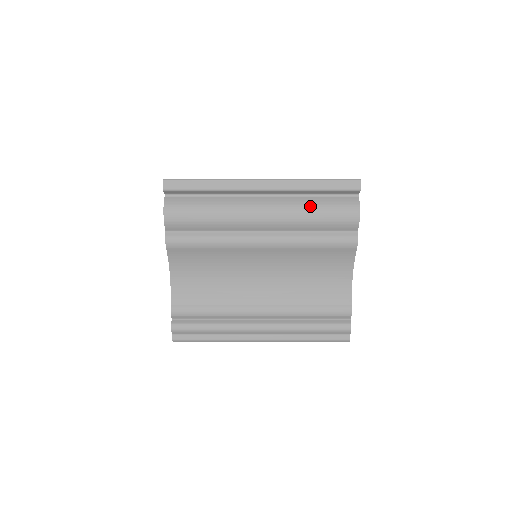
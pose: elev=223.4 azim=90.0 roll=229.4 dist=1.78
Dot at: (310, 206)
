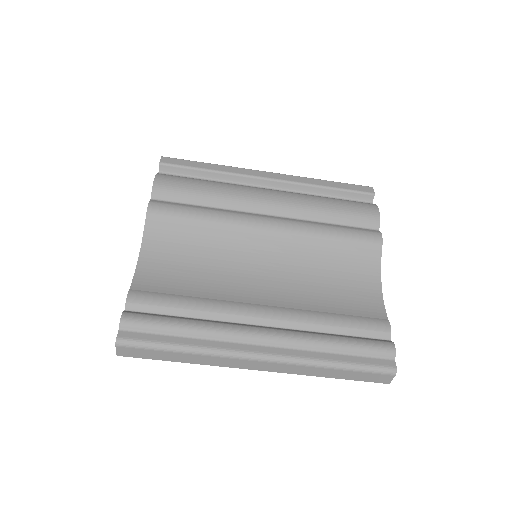
Dot at: (323, 198)
